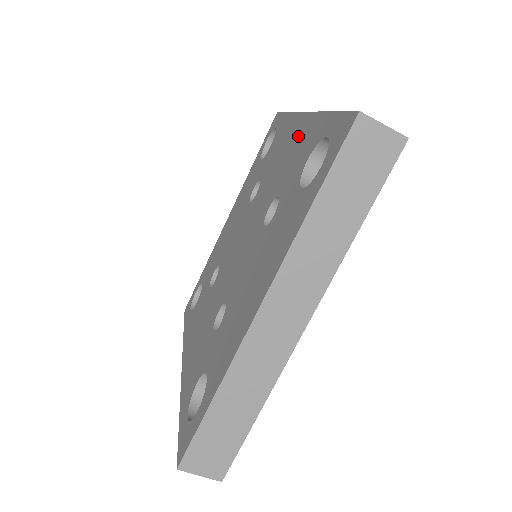
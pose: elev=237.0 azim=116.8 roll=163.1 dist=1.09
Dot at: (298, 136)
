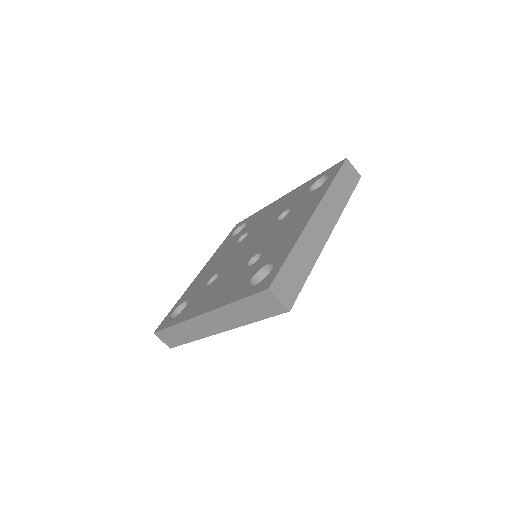
Dot at: (295, 229)
